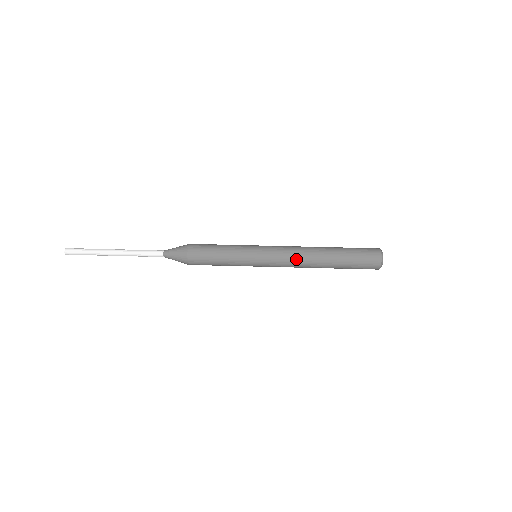
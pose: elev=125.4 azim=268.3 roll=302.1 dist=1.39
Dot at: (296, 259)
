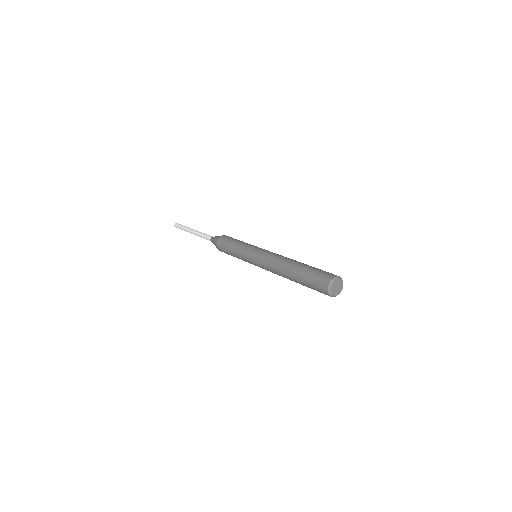
Dot at: (276, 256)
